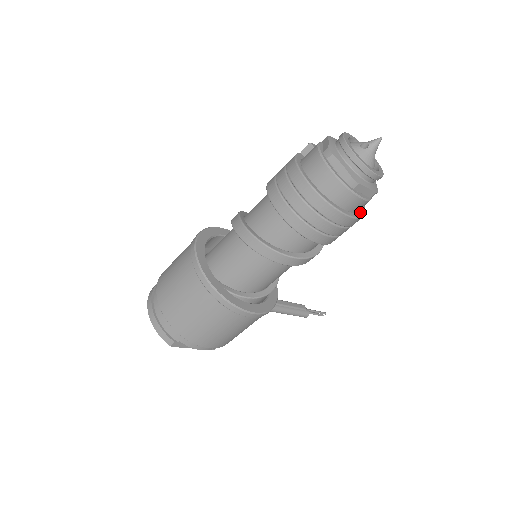
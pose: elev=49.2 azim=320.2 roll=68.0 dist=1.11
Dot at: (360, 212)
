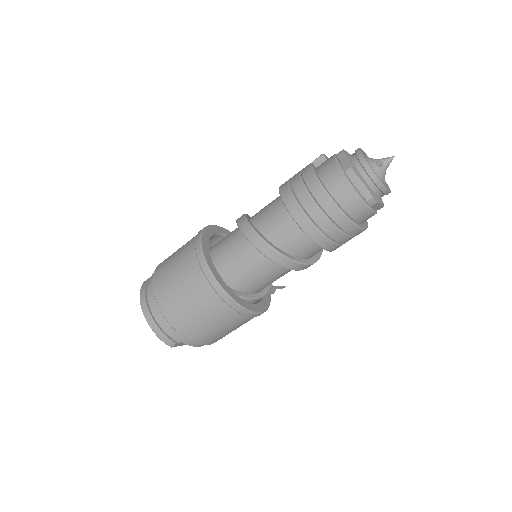
Dot at: occluded
